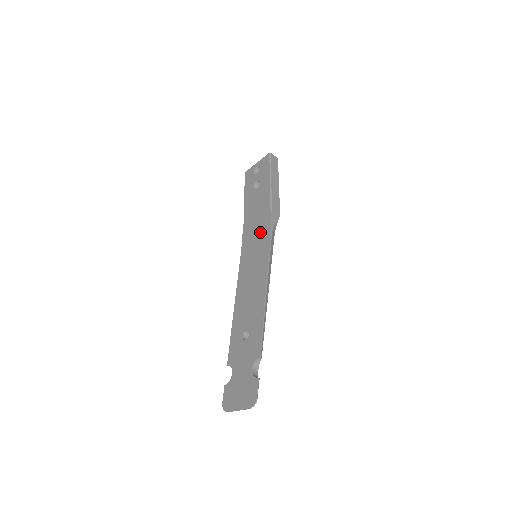
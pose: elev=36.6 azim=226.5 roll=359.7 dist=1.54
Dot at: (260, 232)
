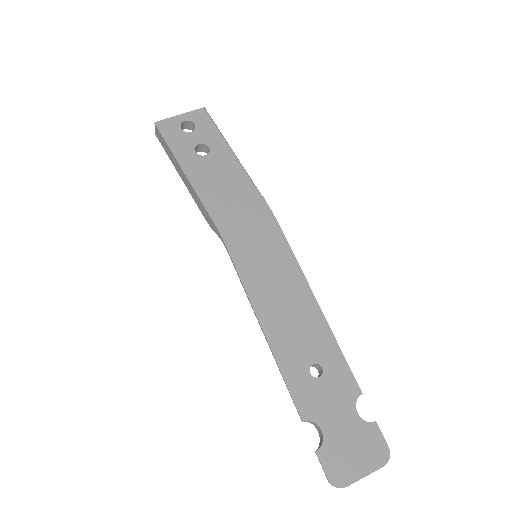
Dot at: (256, 222)
